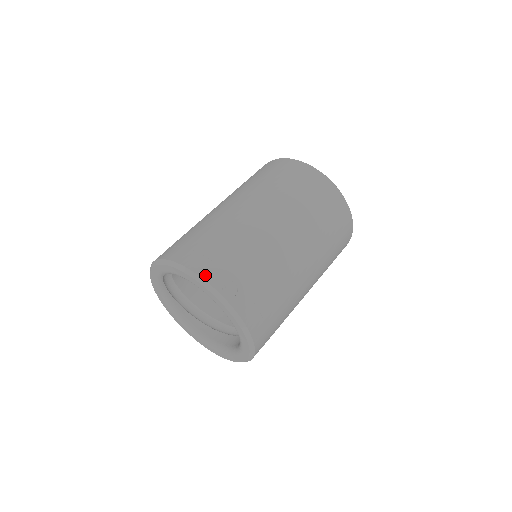
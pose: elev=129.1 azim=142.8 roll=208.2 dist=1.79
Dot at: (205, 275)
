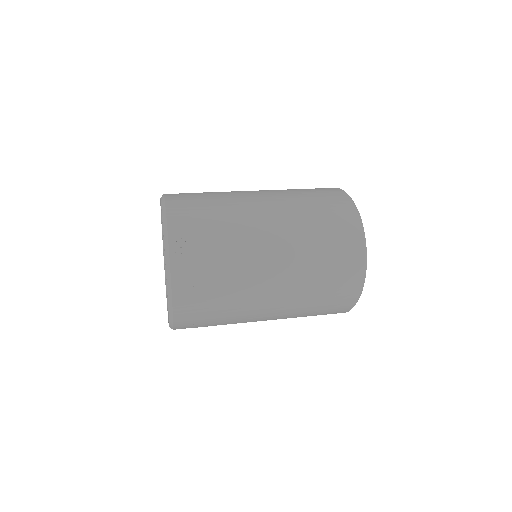
Dot at: (171, 222)
